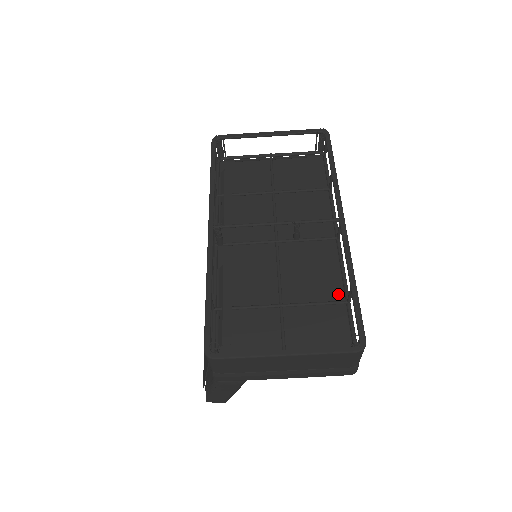
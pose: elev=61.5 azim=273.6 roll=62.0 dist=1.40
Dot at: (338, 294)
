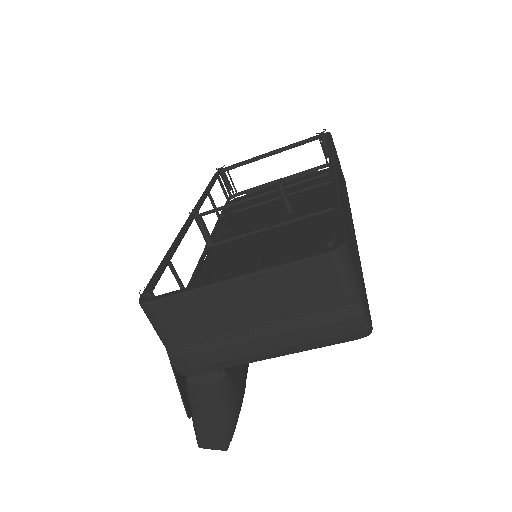
Dot at: occluded
